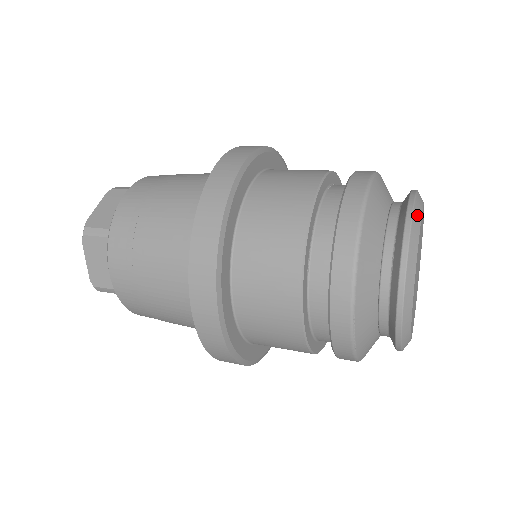
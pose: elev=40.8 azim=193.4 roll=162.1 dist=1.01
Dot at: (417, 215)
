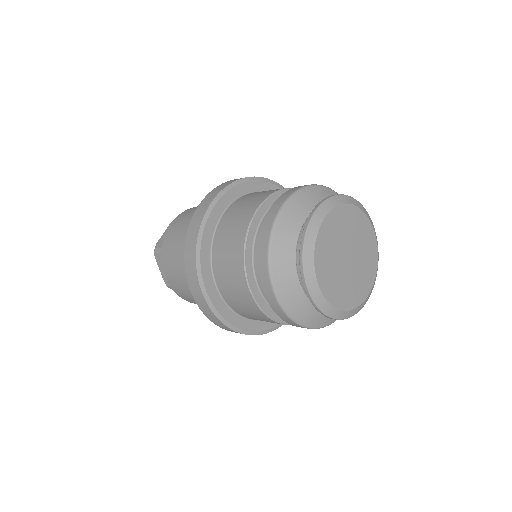
Dot at: (319, 216)
